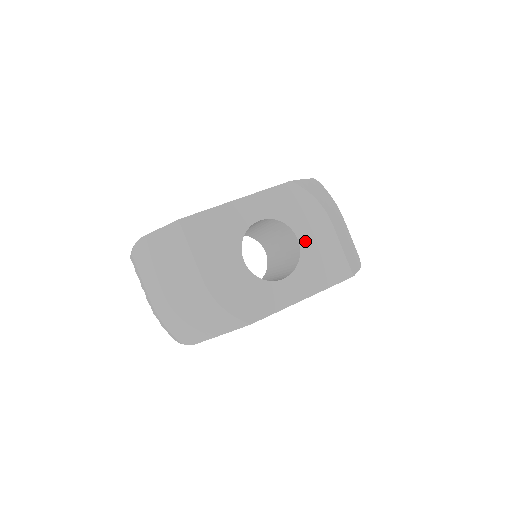
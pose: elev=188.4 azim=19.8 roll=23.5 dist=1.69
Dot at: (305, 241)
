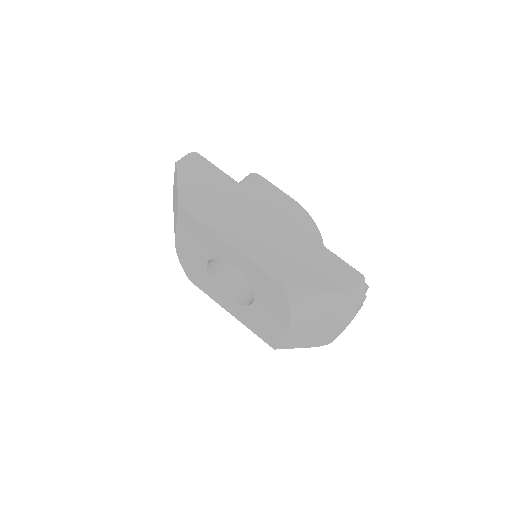
Dot at: (258, 307)
